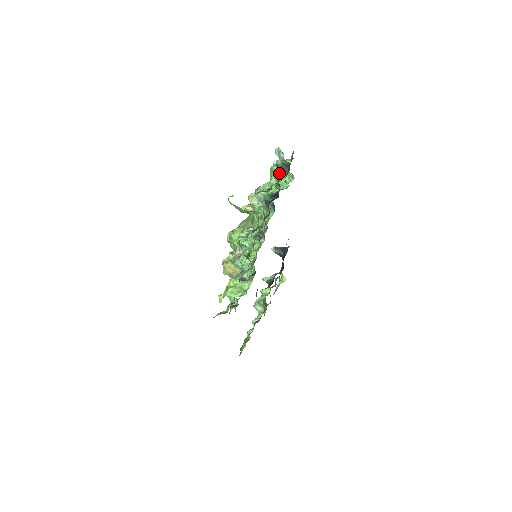
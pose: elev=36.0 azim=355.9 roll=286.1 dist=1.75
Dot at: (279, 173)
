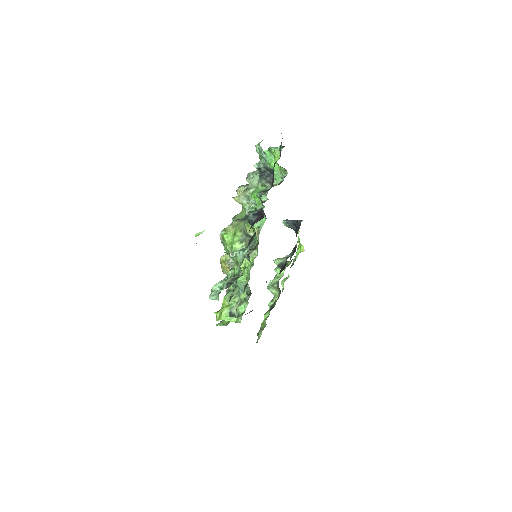
Dot at: (262, 182)
